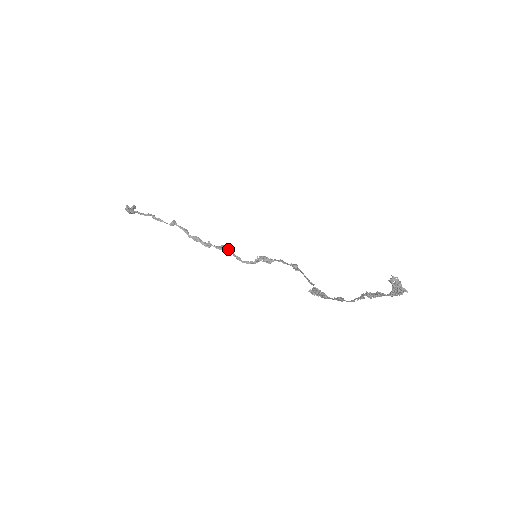
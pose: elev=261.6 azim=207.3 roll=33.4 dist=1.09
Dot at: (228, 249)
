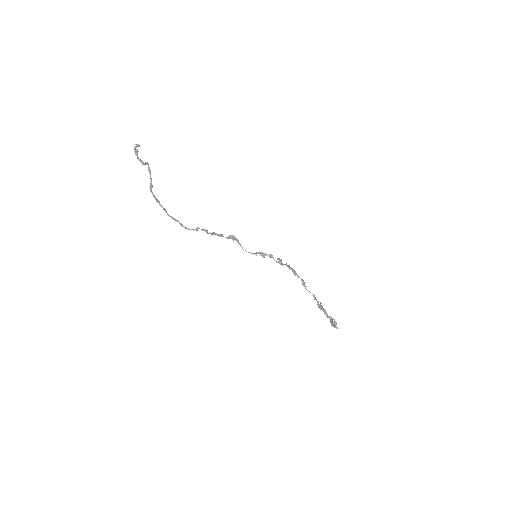
Dot at: (235, 238)
